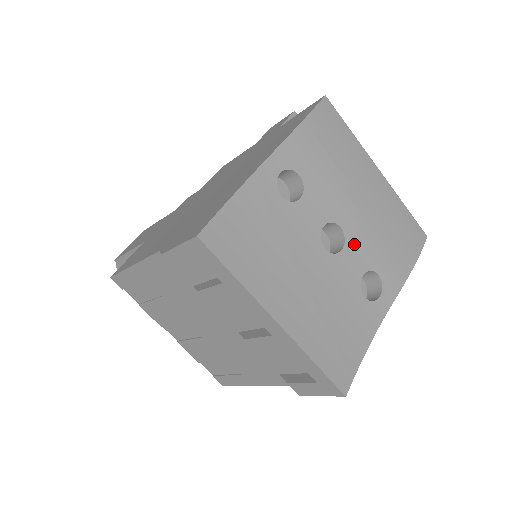
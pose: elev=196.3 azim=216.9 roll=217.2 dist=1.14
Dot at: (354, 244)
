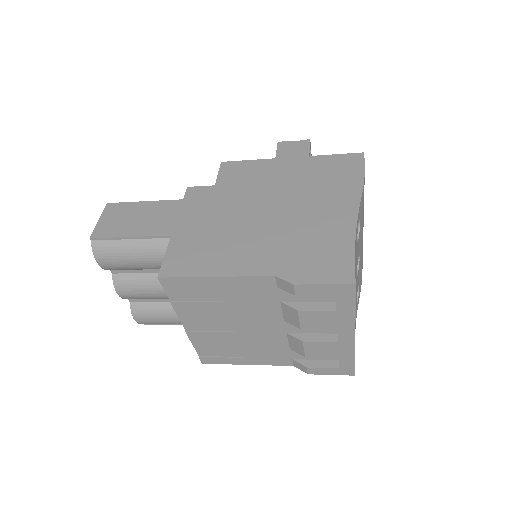
Dot at: (359, 268)
